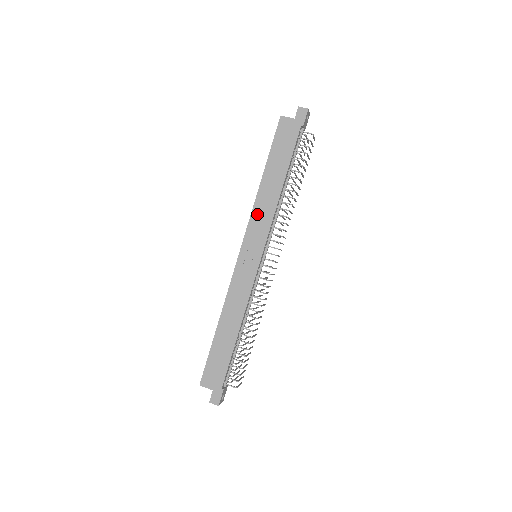
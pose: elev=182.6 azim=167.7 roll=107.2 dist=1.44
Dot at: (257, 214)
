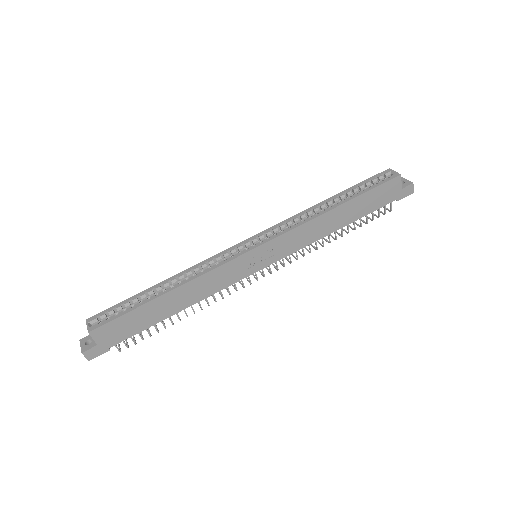
Dot at: (301, 231)
